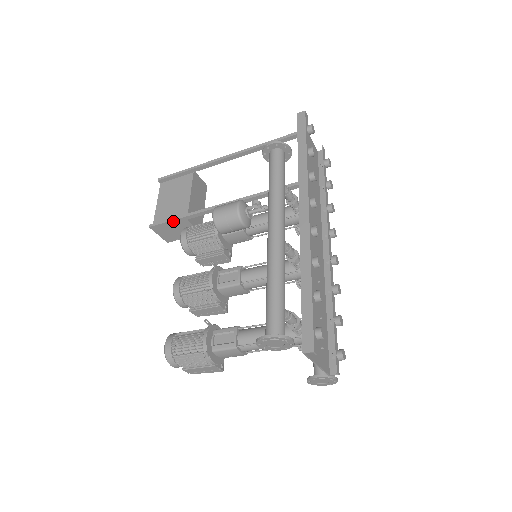
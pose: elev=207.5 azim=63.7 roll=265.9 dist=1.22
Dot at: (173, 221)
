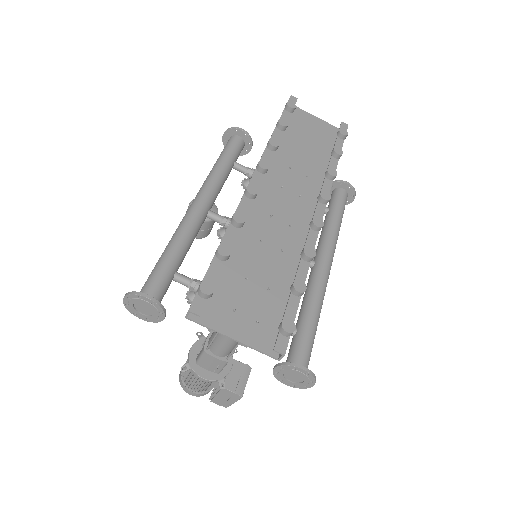
Dot at: occluded
